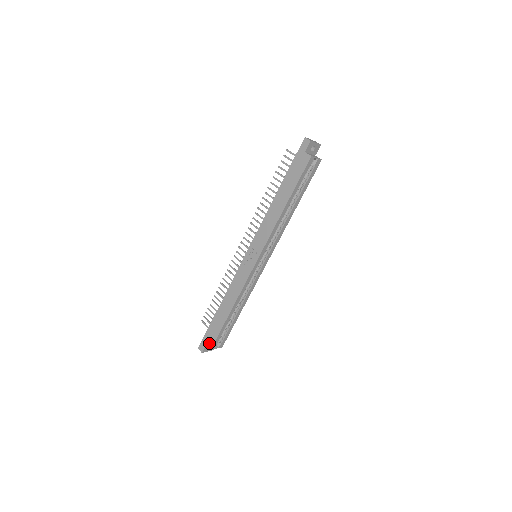
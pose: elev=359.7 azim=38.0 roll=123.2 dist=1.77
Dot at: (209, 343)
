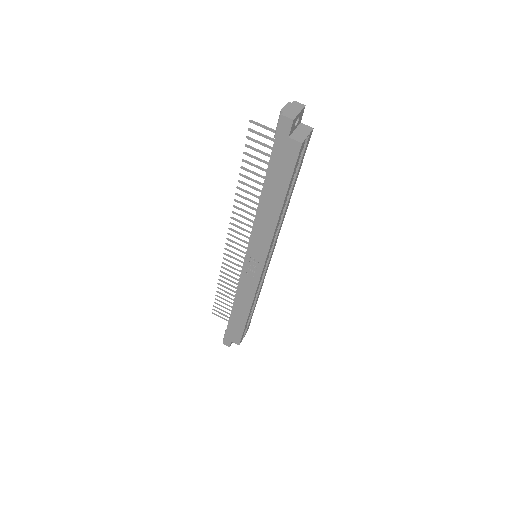
Dot at: (234, 340)
